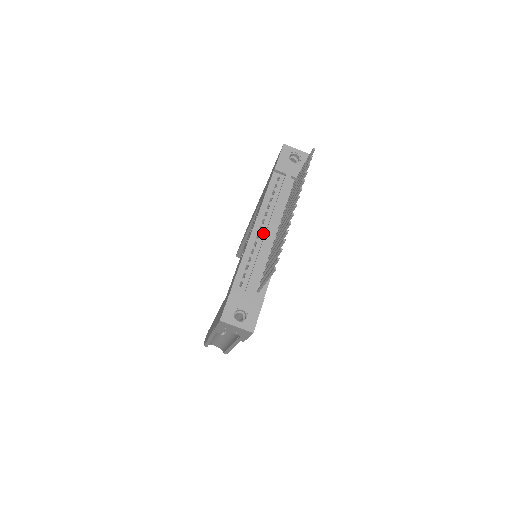
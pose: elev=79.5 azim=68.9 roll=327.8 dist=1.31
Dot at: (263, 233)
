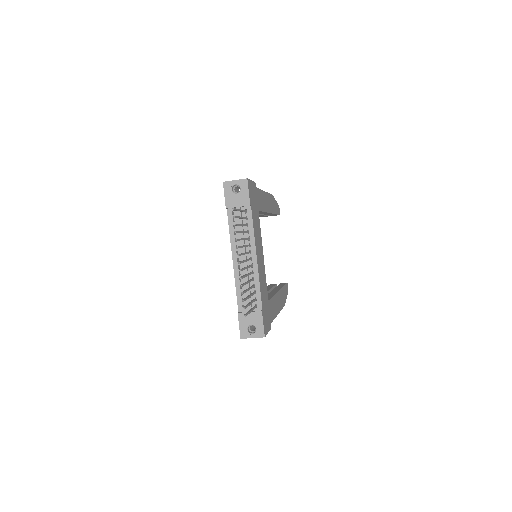
Dot at: (241, 263)
